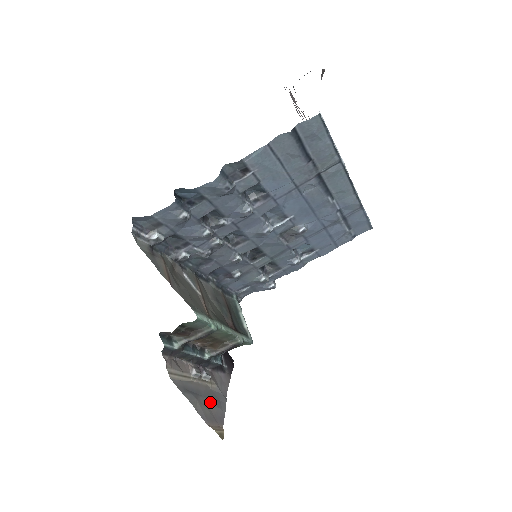
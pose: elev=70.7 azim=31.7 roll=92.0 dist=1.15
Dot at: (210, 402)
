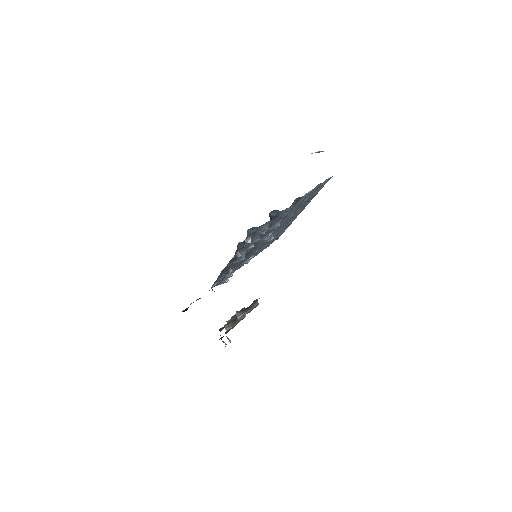
Dot at: occluded
